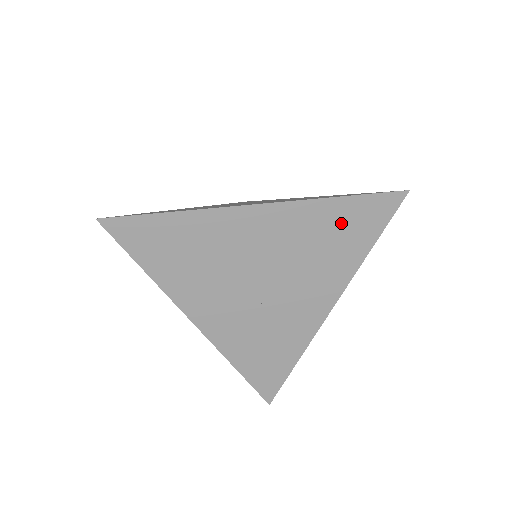
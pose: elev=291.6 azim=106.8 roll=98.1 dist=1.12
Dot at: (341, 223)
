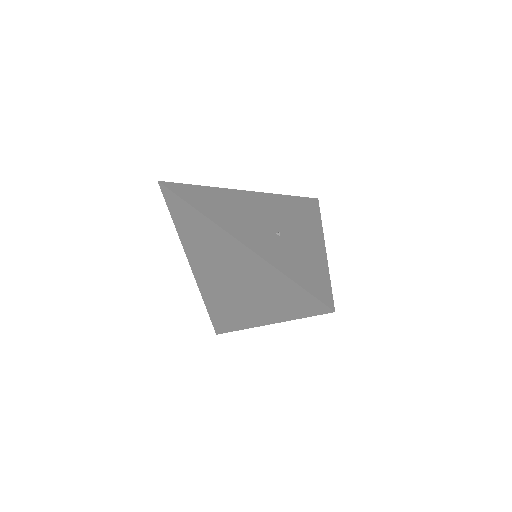
Dot at: (297, 205)
